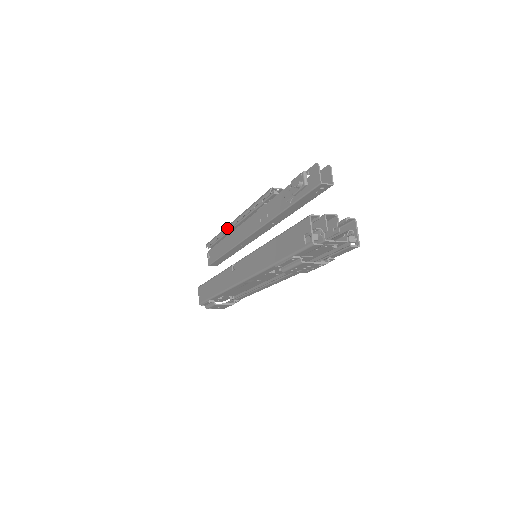
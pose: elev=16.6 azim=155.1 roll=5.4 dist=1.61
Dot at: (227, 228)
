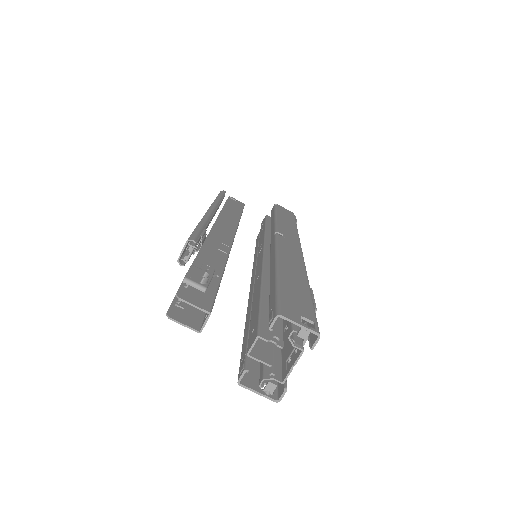
Dot at: occluded
